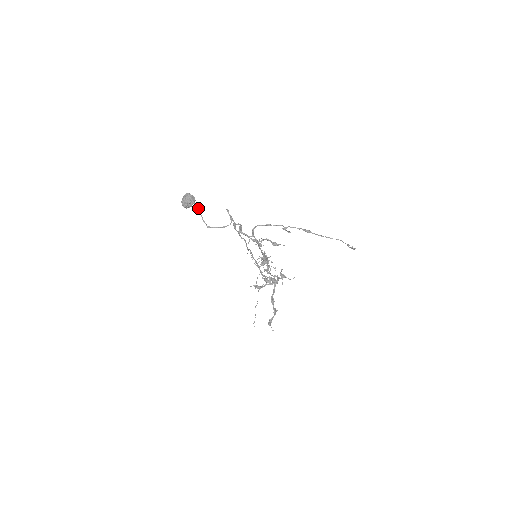
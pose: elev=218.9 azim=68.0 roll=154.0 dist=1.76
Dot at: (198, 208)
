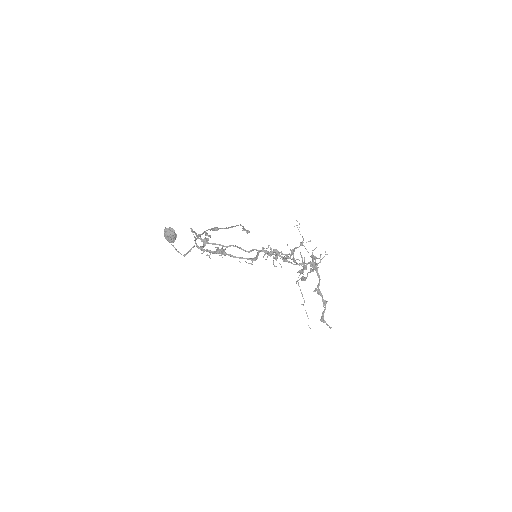
Dot at: occluded
